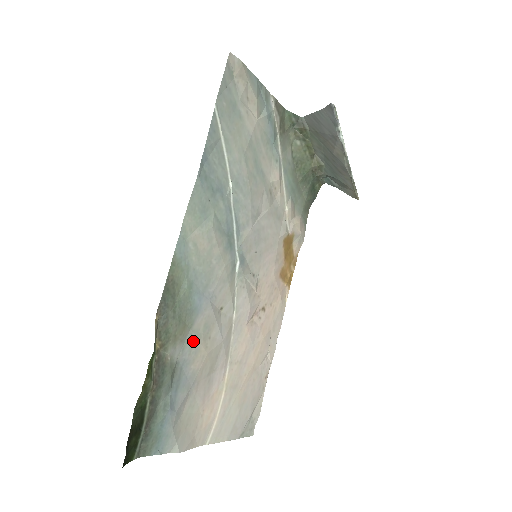
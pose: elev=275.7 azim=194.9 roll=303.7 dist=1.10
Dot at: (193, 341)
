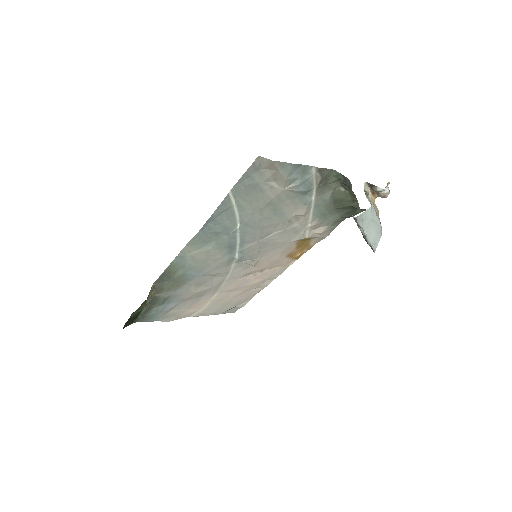
Dot at: (185, 289)
